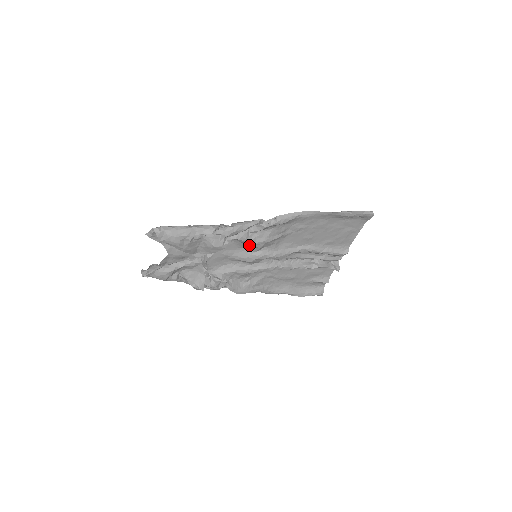
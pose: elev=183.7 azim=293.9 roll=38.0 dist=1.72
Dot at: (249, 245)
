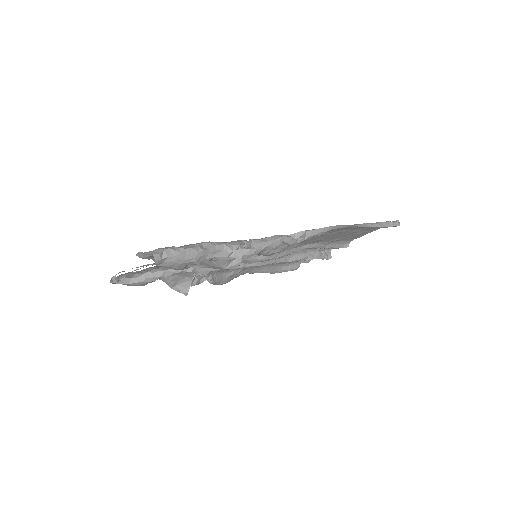
Dot at: occluded
